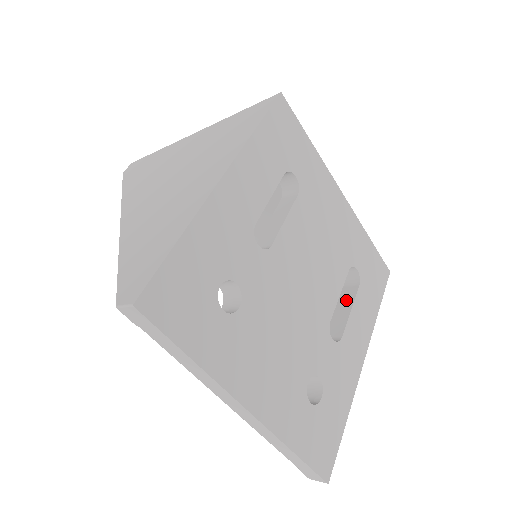
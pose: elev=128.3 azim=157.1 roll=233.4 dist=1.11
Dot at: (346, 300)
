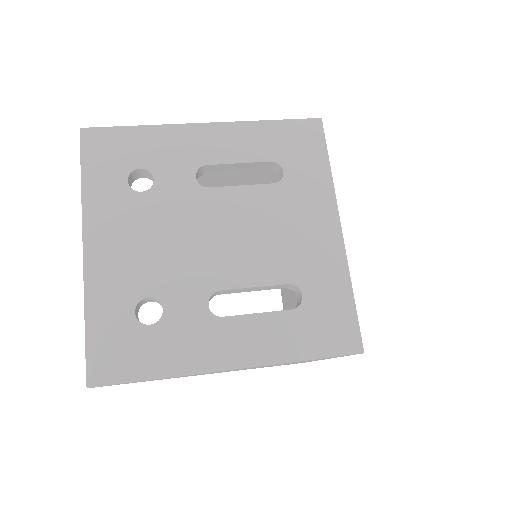
Dot at: occluded
